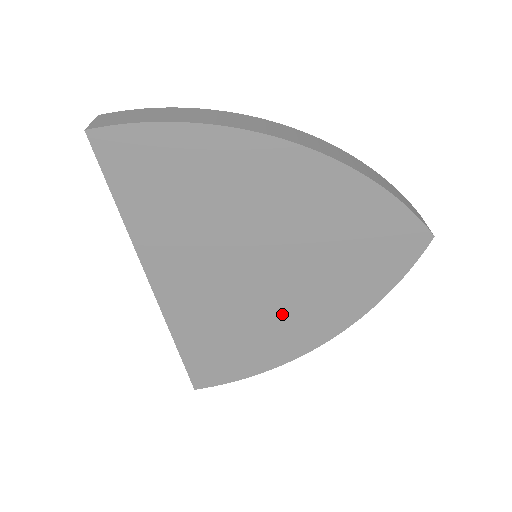
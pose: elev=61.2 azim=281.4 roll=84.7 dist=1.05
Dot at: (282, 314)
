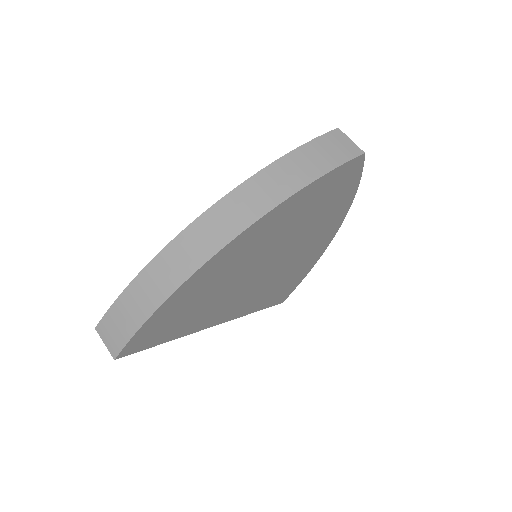
Dot at: (300, 255)
